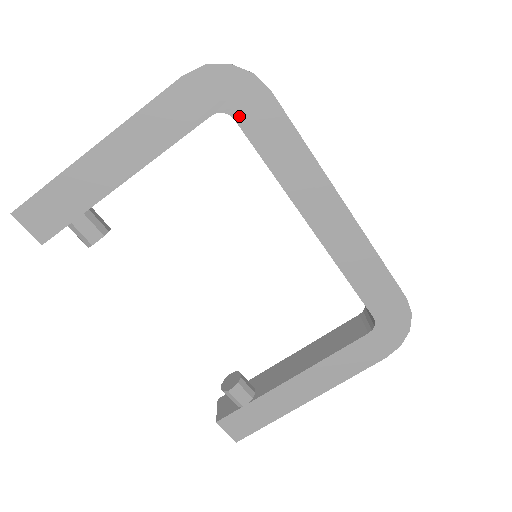
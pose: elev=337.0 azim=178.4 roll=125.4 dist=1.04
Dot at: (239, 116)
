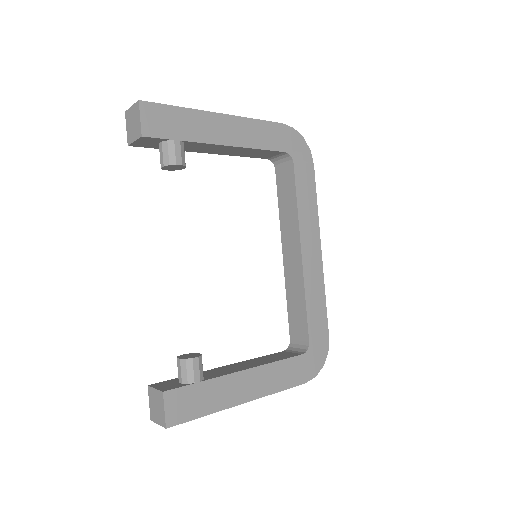
Dot at: (296, 163)
